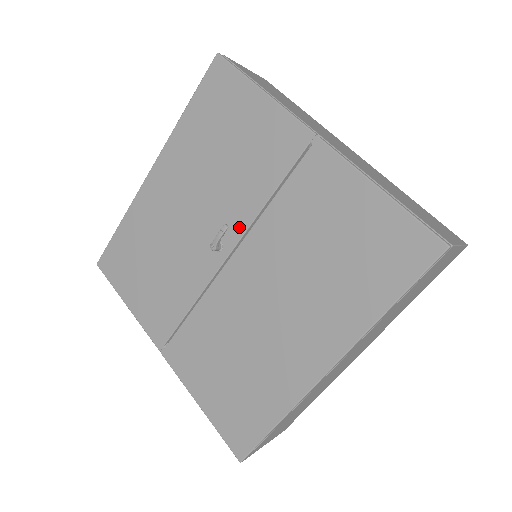
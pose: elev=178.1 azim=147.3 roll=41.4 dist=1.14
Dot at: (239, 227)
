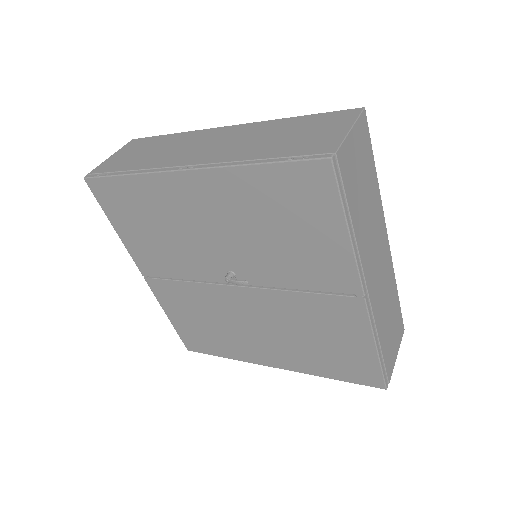
Dot at: (258, 280)
